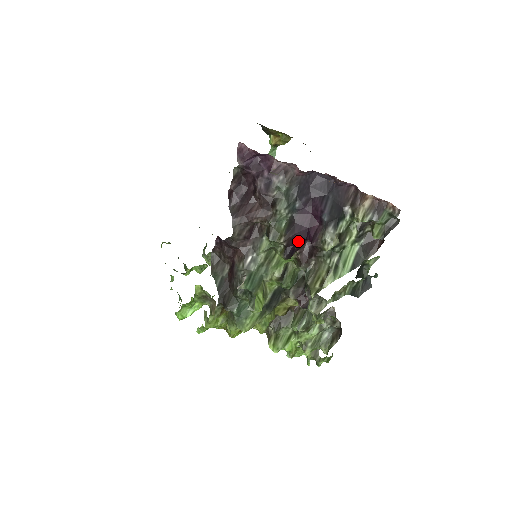
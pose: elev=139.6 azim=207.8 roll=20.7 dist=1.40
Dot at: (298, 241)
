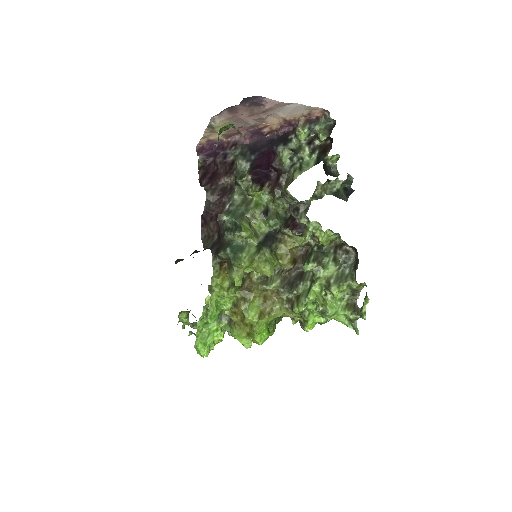
Dot at: (262, 173)
